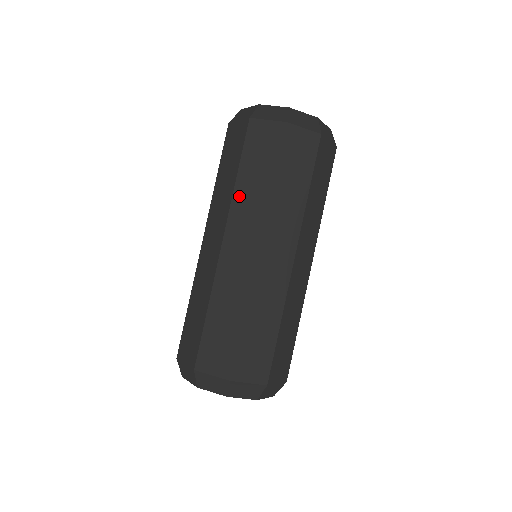
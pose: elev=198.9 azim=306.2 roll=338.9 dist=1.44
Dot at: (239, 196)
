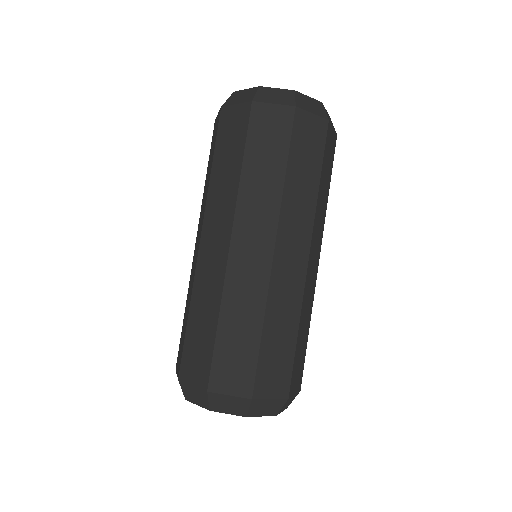
Dot at: (213, 189)
